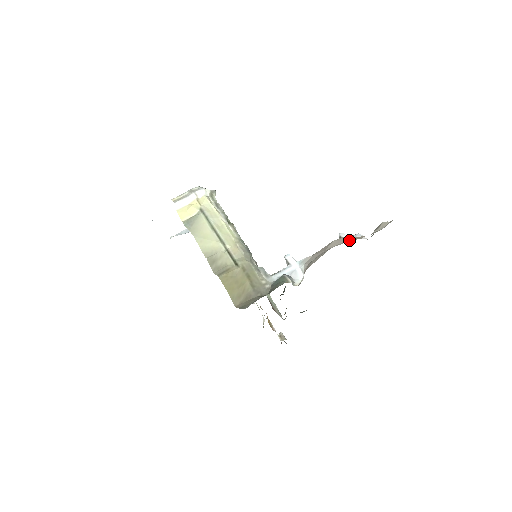
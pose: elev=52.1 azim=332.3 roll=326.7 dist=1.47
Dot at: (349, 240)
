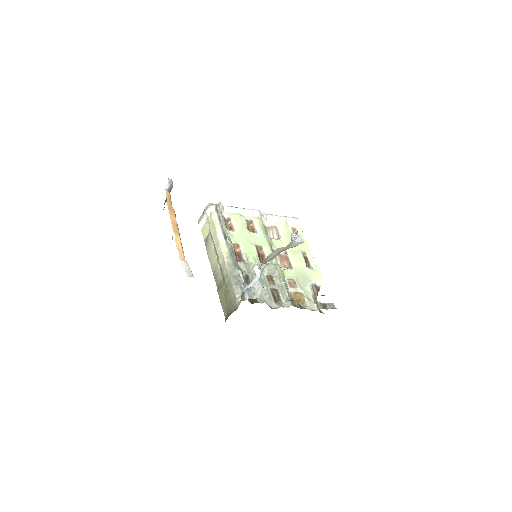
Dot at: (268, 260)
